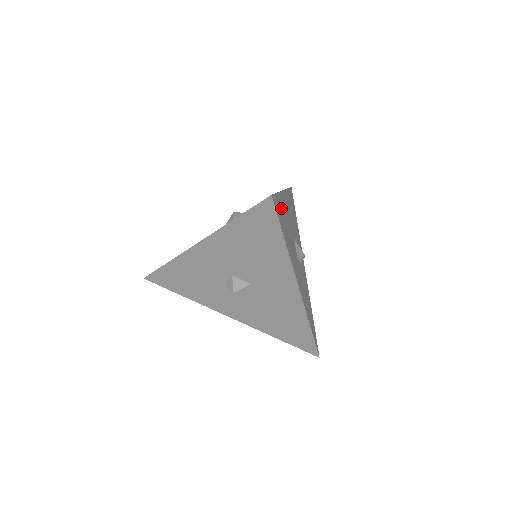
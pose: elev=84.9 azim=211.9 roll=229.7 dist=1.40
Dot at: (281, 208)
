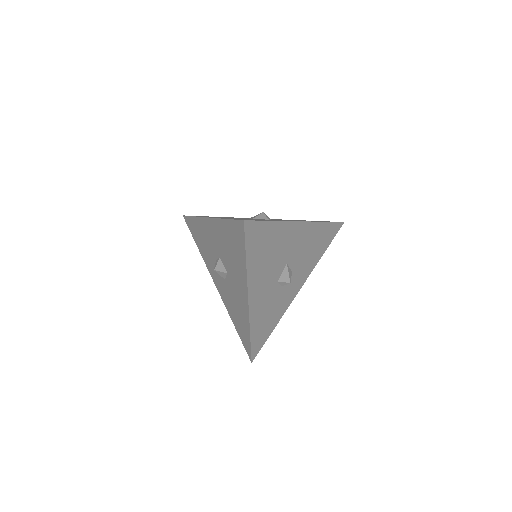
Dot at: (269, 234)
